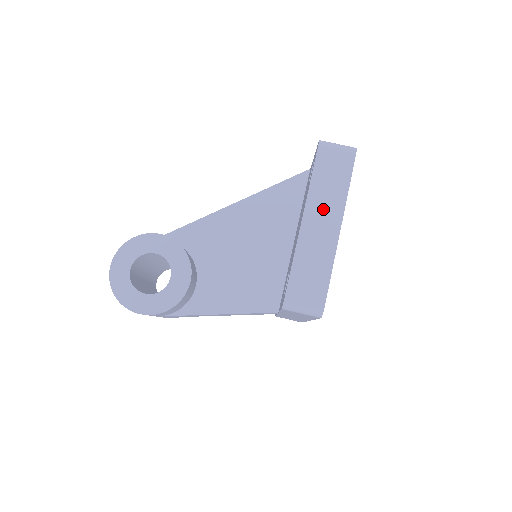
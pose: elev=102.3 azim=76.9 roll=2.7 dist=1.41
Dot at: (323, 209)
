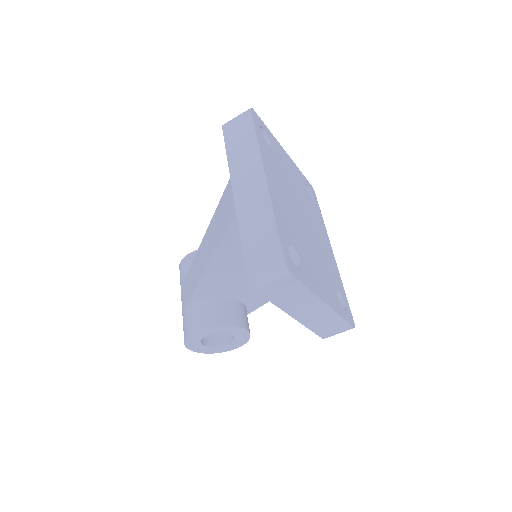
Dot at: (302, 307)
